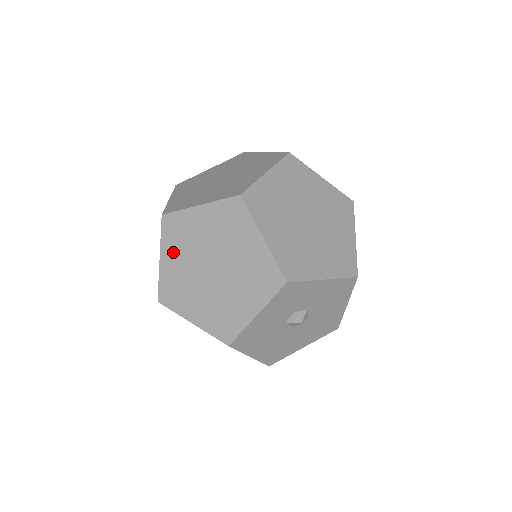
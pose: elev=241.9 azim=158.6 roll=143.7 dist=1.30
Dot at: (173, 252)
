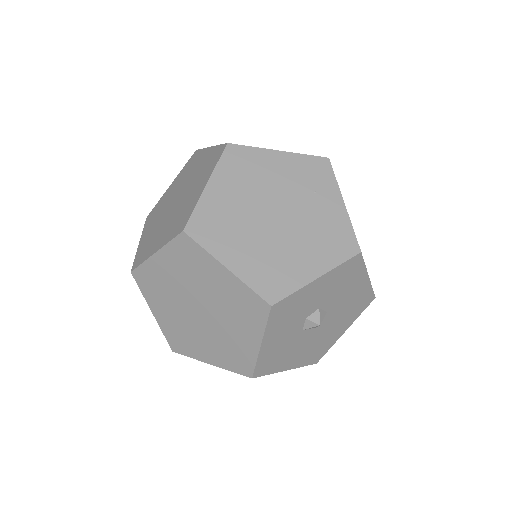
Dot at: (159, 304)
